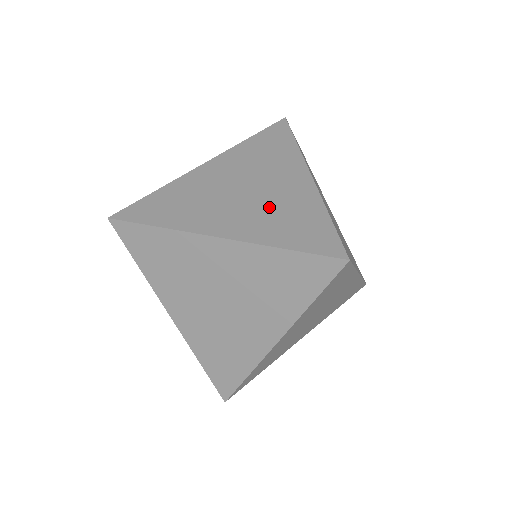
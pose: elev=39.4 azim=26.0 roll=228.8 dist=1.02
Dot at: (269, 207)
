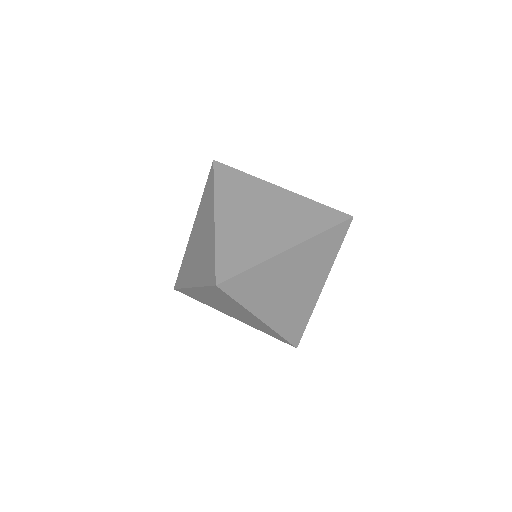
Dot at: (202, 255)
